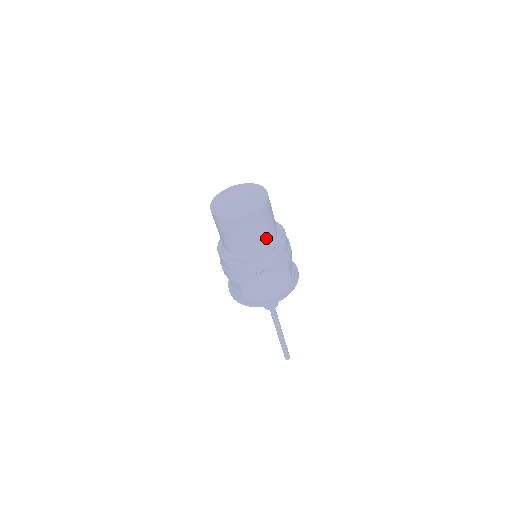
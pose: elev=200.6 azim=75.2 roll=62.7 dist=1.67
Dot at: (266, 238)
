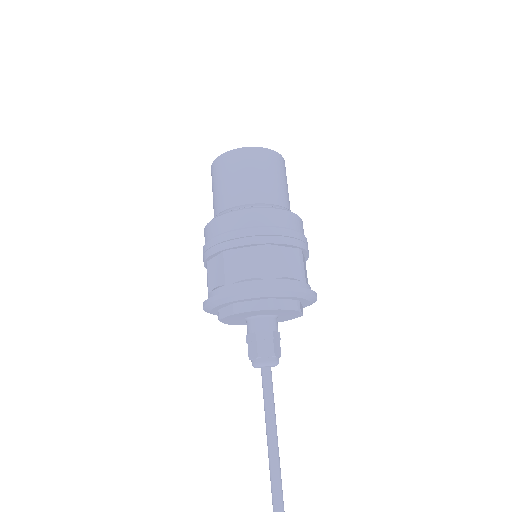
Dot at: (246, 192)
